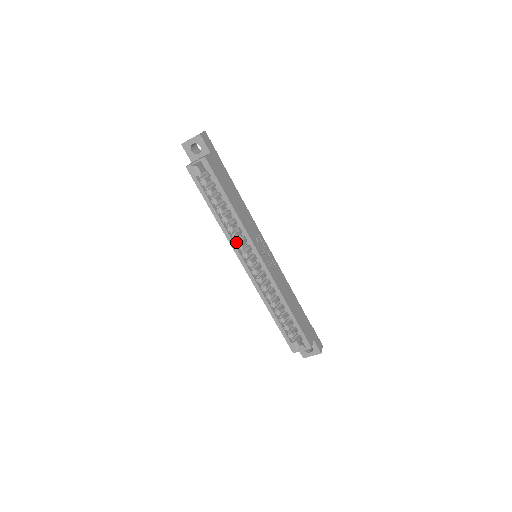
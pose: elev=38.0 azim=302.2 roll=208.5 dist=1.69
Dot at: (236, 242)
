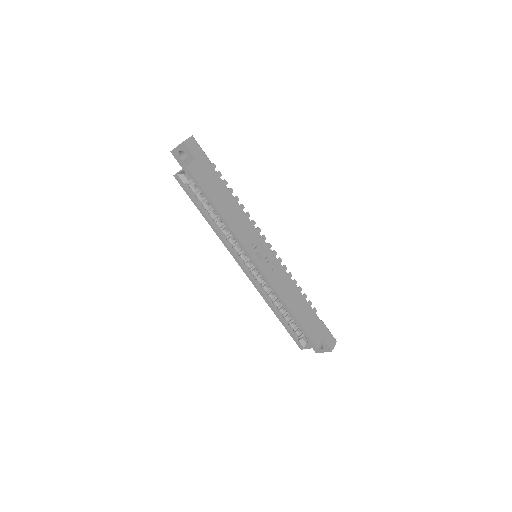
Dot at: (231, 244)
